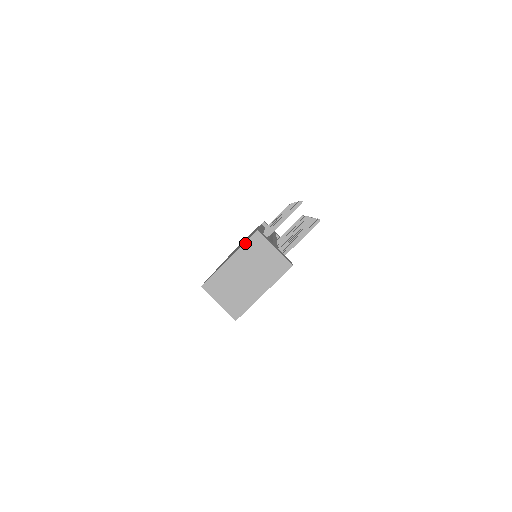
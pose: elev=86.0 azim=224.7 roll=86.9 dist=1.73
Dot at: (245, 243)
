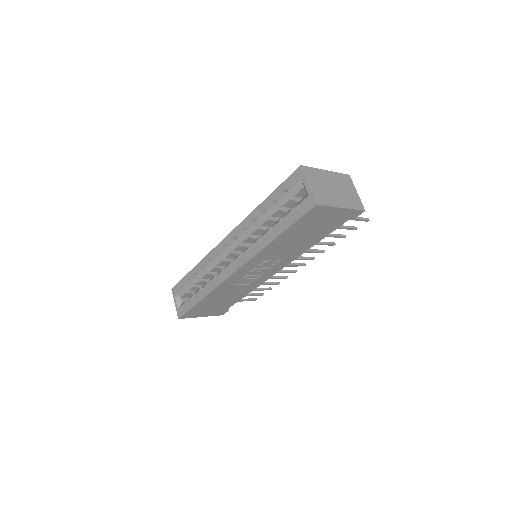
Dot at: (340, 173)
